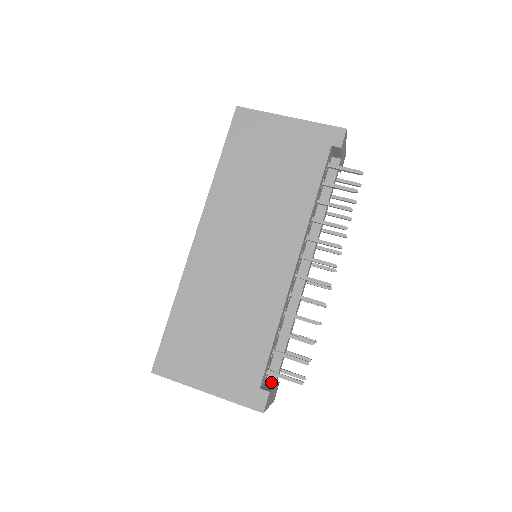
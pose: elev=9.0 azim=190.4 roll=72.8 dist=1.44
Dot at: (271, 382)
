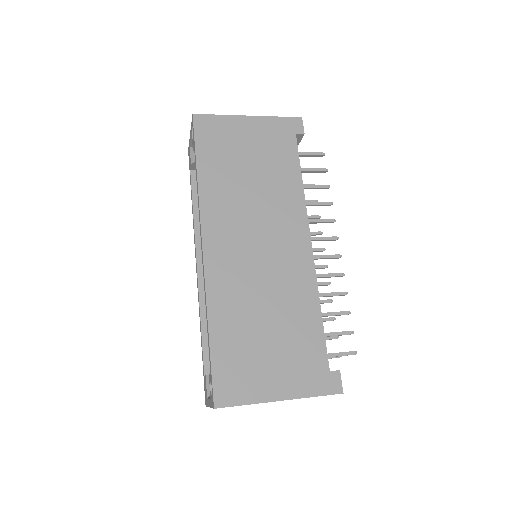
Dot at: occluded
